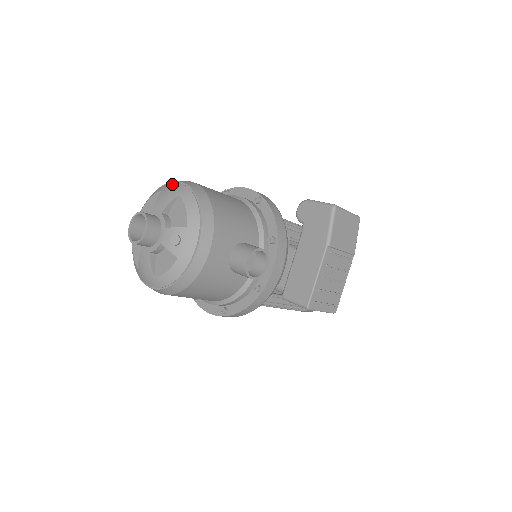
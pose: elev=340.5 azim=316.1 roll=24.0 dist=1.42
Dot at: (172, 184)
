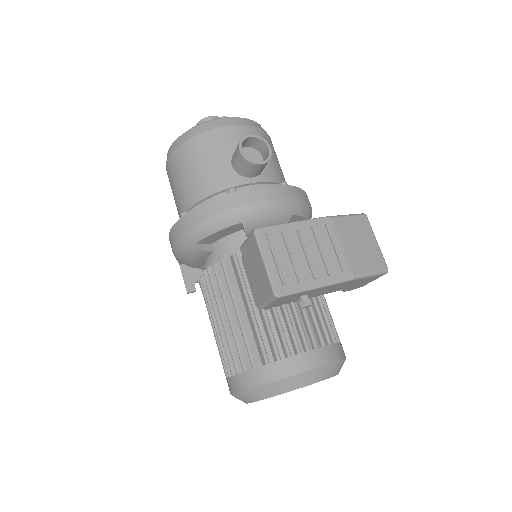
Dot at: occluded
